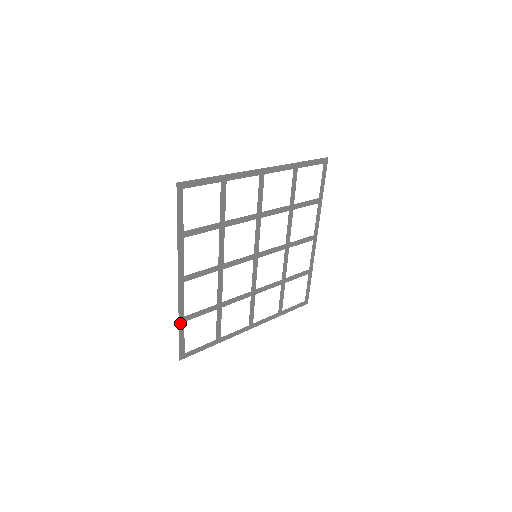
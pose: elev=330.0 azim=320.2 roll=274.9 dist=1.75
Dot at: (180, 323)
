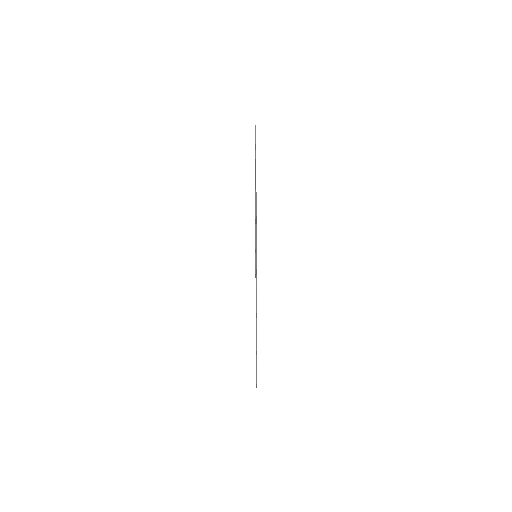
Dot at: occluded
